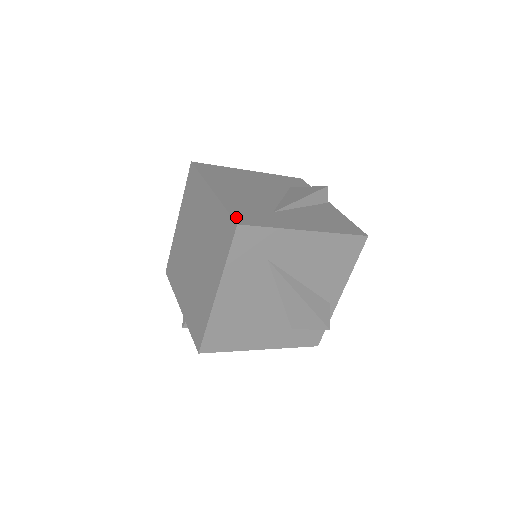
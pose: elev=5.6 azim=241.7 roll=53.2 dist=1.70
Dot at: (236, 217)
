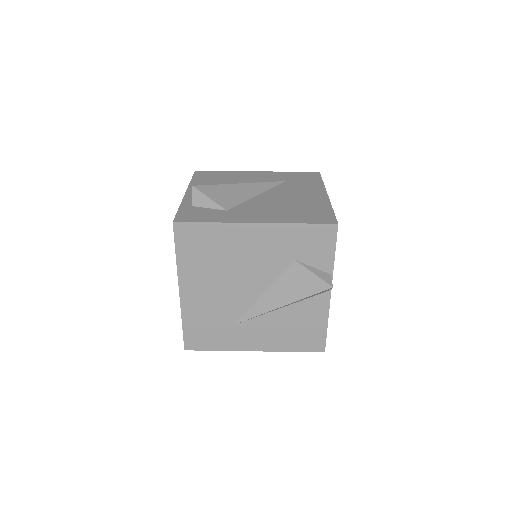
Dot at: (187, 340)
